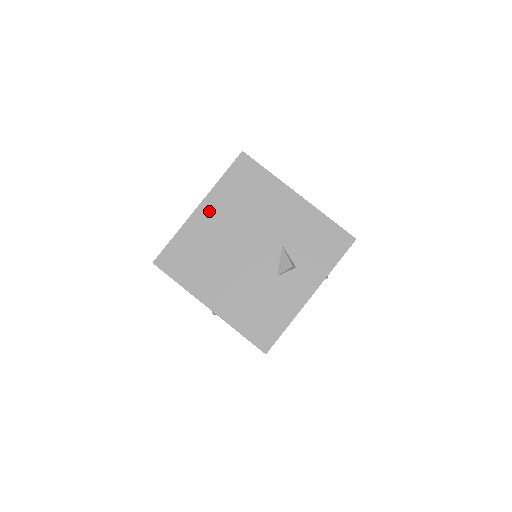
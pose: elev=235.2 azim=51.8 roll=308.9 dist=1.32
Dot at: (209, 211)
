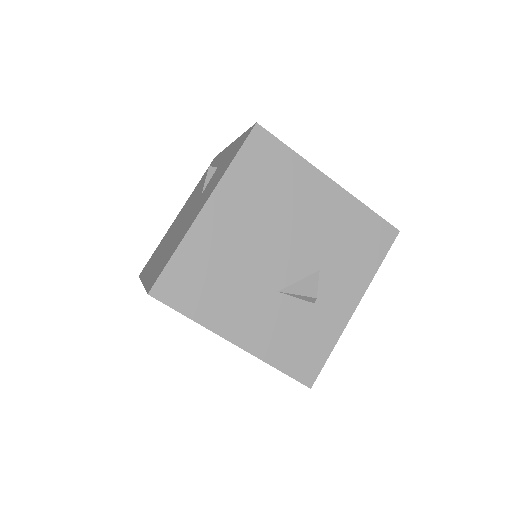
Dot at: occluded
